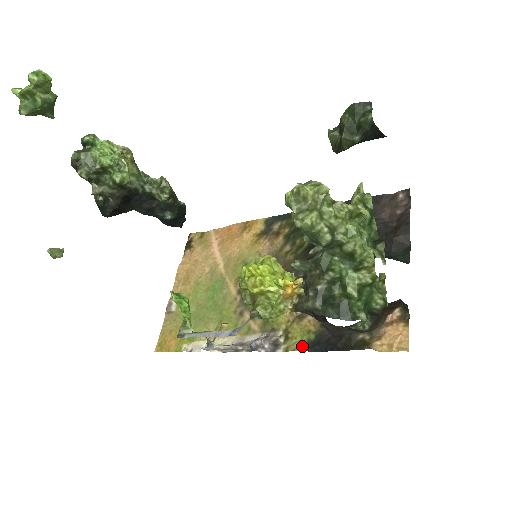
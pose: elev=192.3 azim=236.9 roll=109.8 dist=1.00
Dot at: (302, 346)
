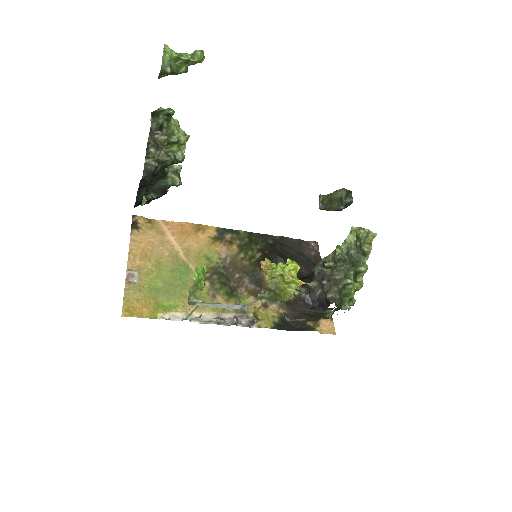
Dot at: (271, 325)
